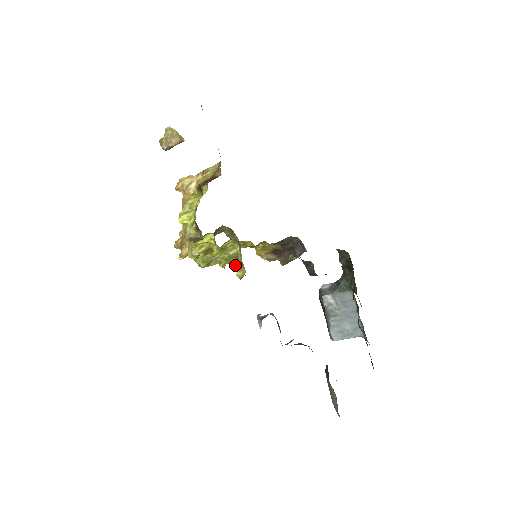
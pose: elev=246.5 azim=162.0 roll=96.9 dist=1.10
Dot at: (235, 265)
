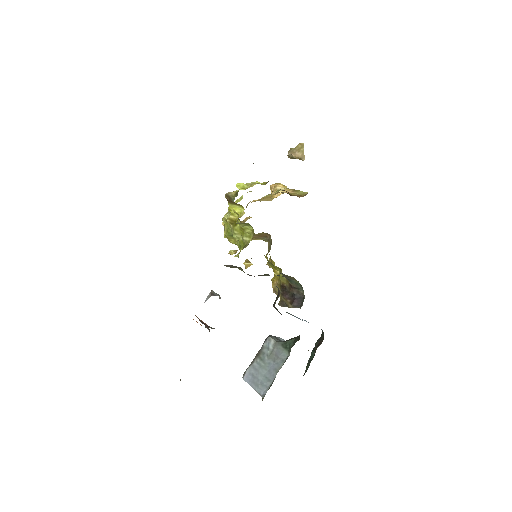
Dot at: (240, 251)
